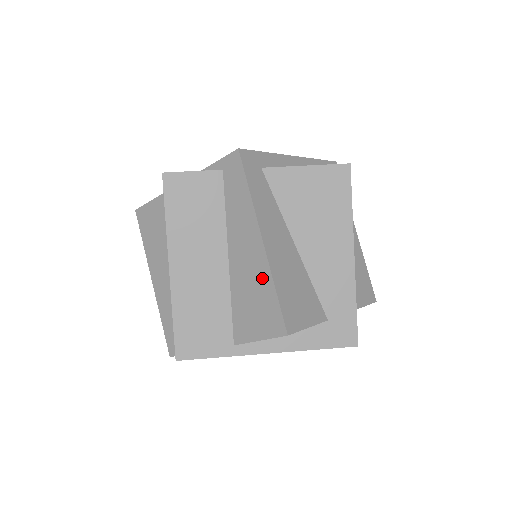
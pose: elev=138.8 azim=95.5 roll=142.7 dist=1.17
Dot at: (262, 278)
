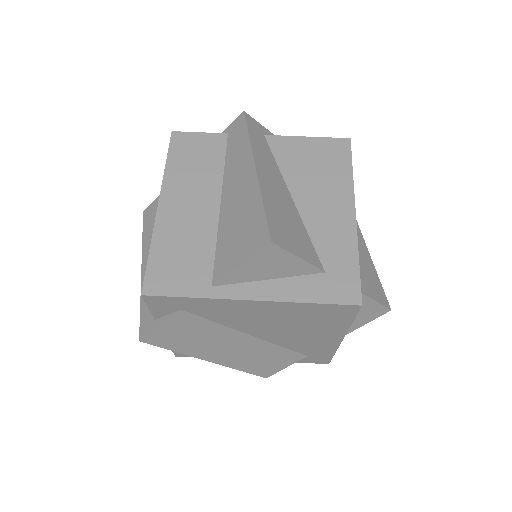
Dot at: (251, 200)
